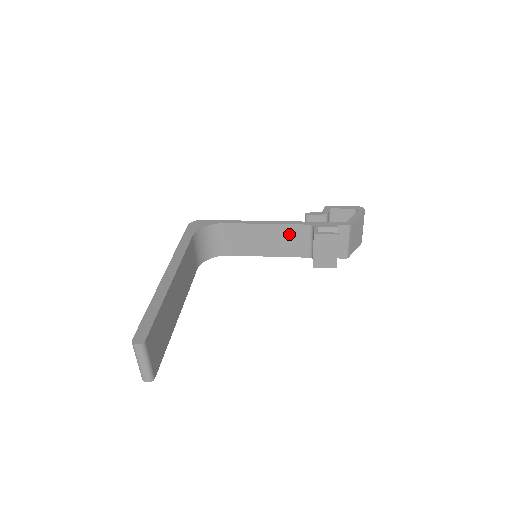
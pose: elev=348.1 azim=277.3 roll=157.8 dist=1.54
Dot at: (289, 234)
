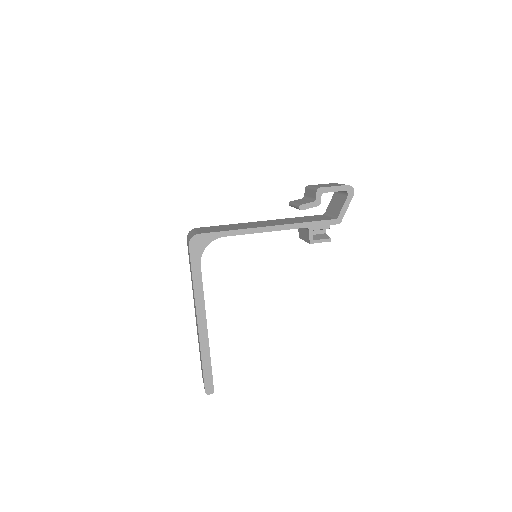
Dot at: occluded
